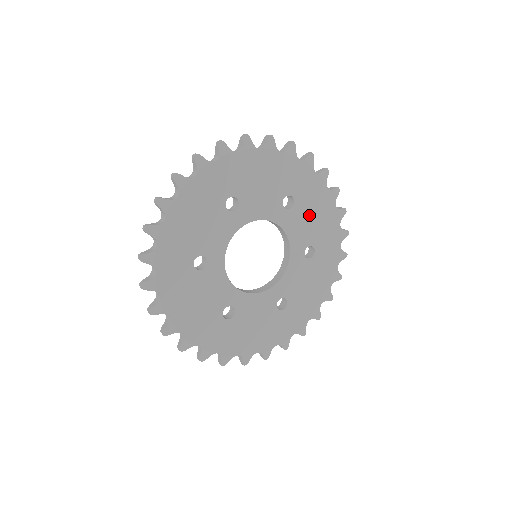
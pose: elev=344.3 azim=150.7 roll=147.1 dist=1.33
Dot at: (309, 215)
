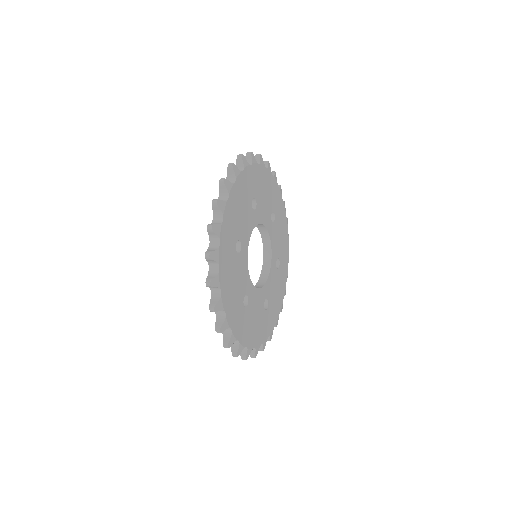
Dot at: (279, 232)
